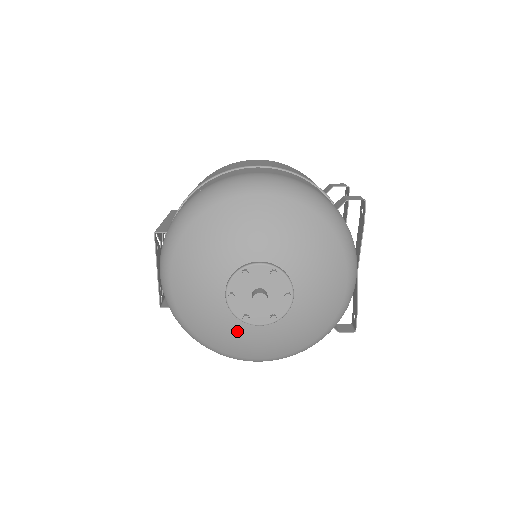
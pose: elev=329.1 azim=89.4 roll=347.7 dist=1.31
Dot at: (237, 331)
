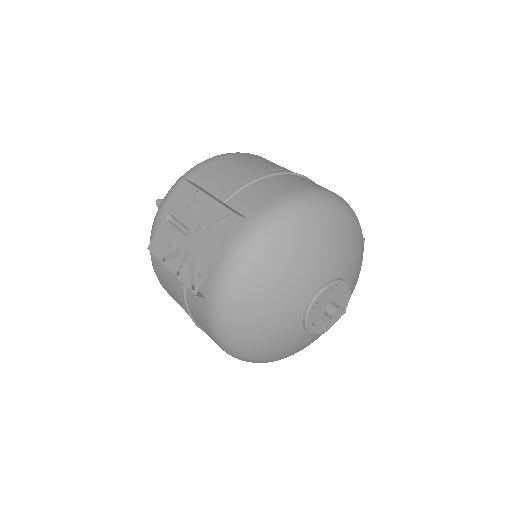
Dot at: (285, 336)
